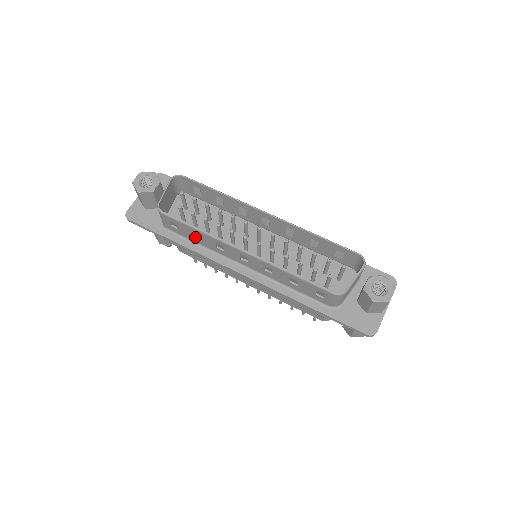
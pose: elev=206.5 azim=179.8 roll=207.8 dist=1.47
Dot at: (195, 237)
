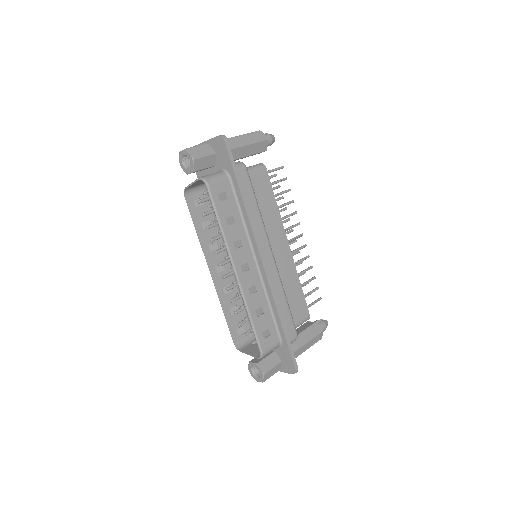
Dot at: (208, 222)
